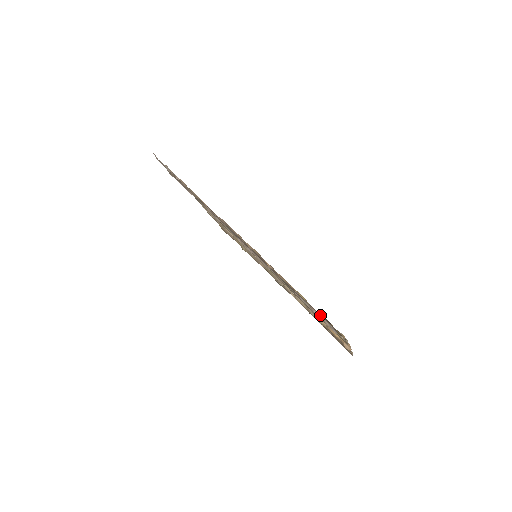
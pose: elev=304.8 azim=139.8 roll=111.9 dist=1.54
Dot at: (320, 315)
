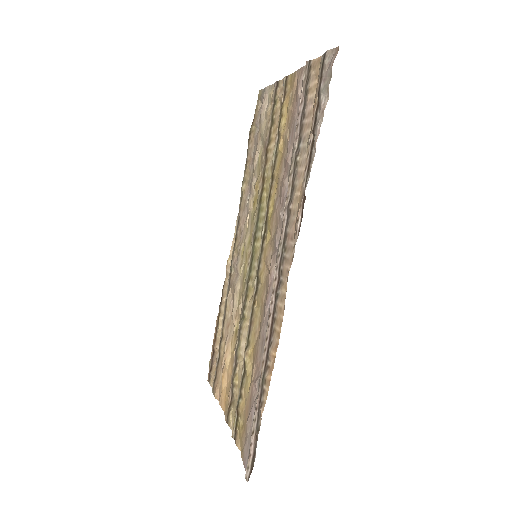
Dot at: (253, 450)
